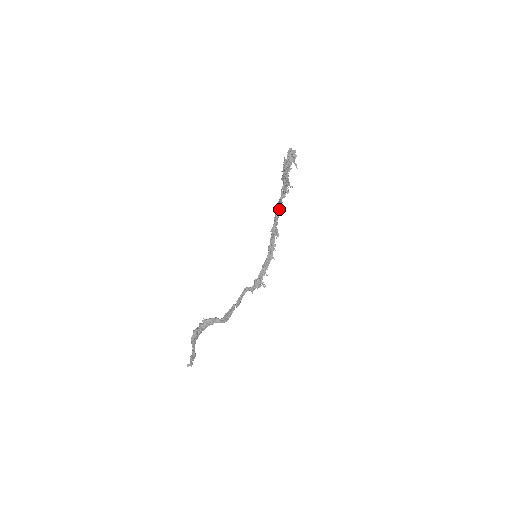
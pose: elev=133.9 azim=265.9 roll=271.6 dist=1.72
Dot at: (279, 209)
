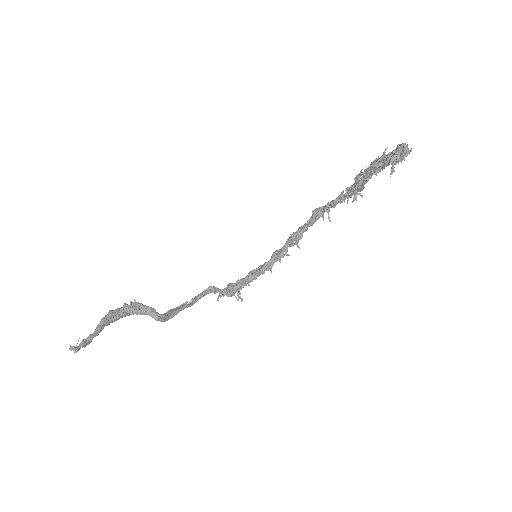
Dot at: (323, 213)
